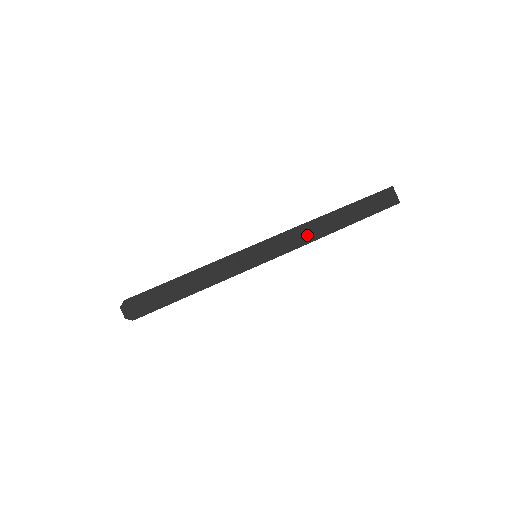
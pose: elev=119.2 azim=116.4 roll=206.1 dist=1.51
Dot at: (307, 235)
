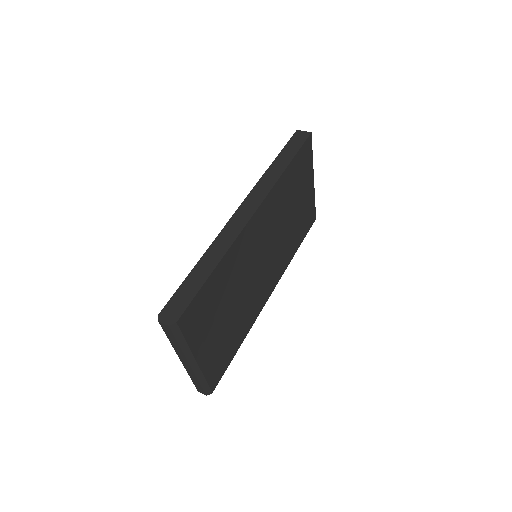
Dot at: (265, 187)
